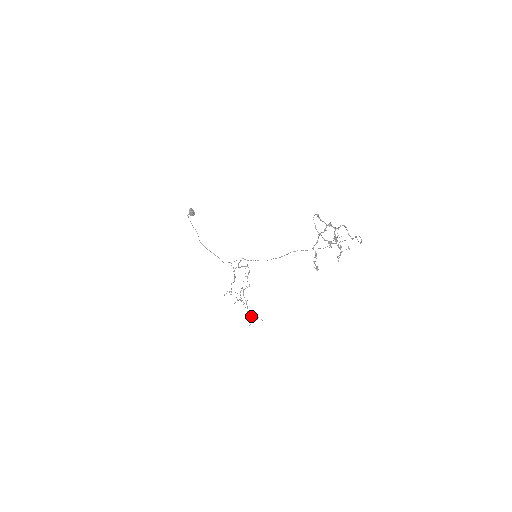
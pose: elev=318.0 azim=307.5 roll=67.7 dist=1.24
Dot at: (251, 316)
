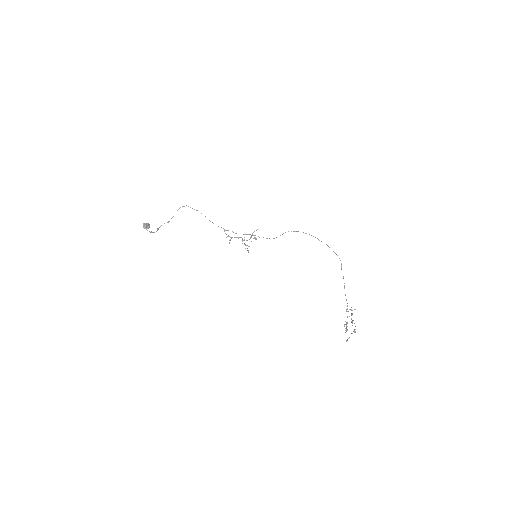
Dot at: (252, 233)
